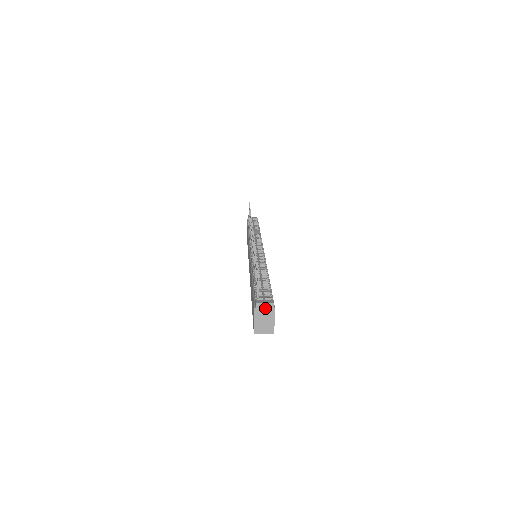
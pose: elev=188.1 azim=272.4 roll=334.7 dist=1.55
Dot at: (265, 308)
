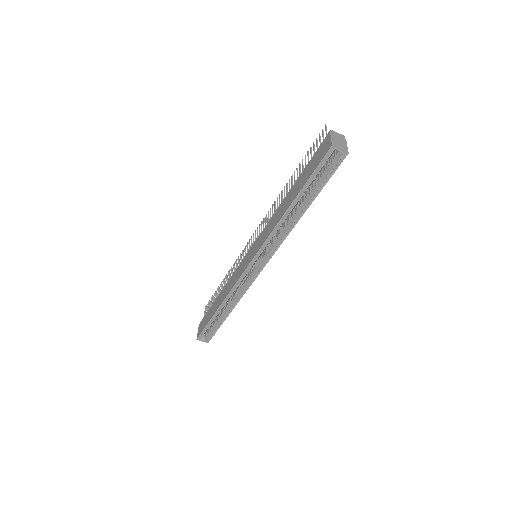
Dot at: (338, 135)
